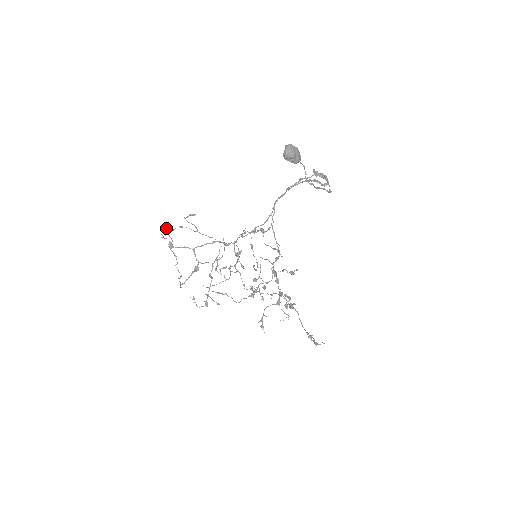
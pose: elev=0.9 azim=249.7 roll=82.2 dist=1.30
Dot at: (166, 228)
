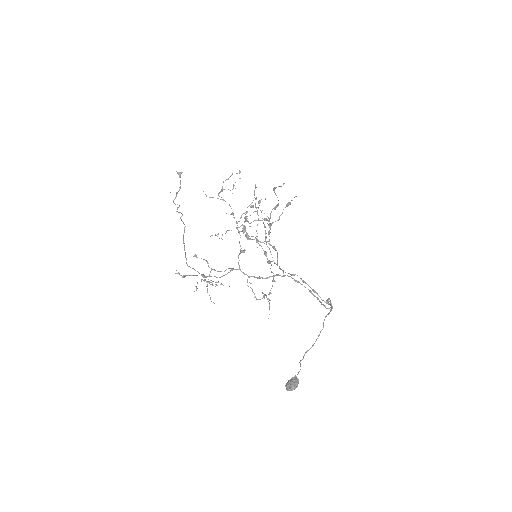
Dot at: occluded
